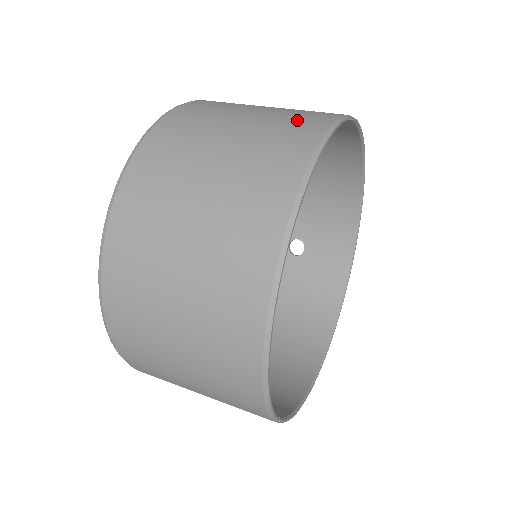
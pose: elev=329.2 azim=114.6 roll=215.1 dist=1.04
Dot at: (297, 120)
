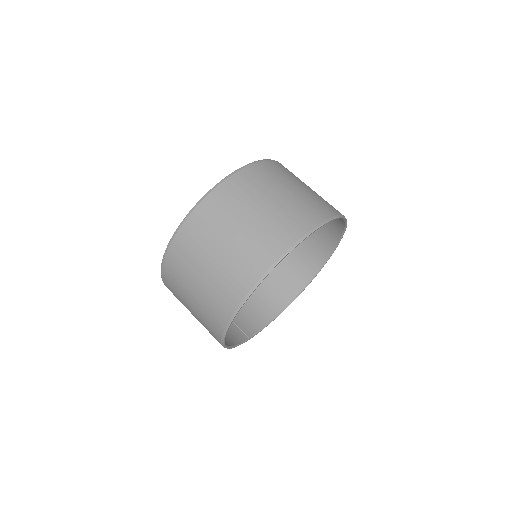
Dot at: (252, 258)
